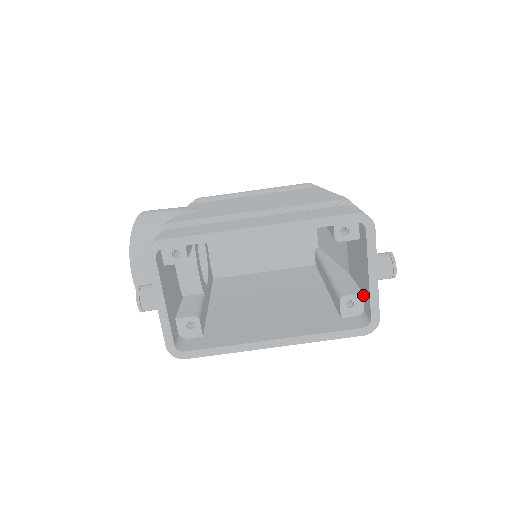
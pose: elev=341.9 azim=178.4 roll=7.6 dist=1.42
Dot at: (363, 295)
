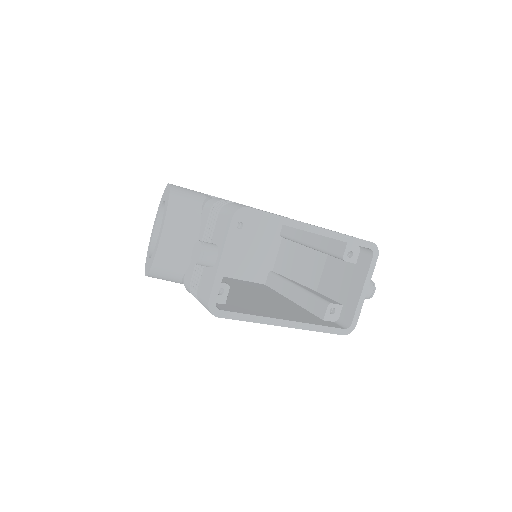
Dot at: (343, 306)
